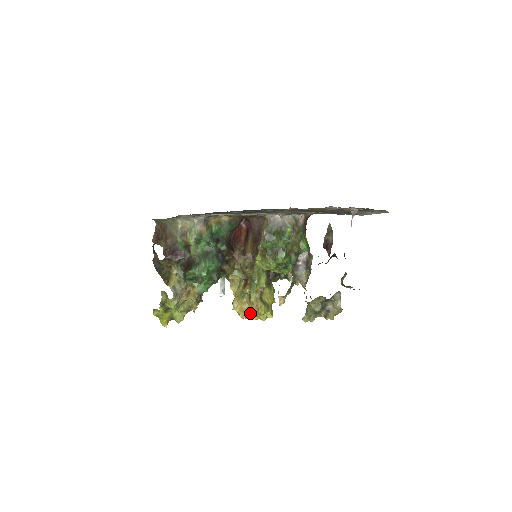
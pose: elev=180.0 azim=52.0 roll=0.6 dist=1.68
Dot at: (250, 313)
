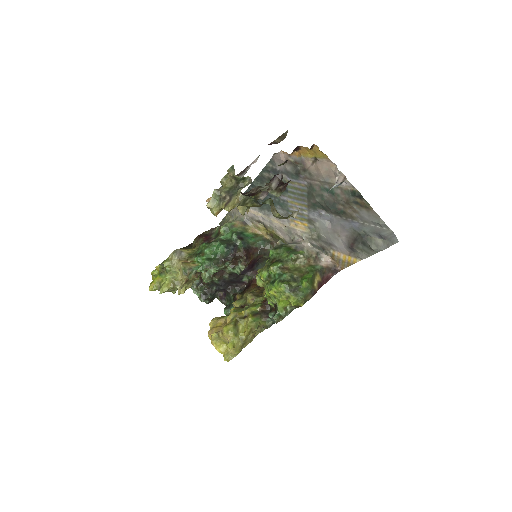
Dot at: (217, 331)
